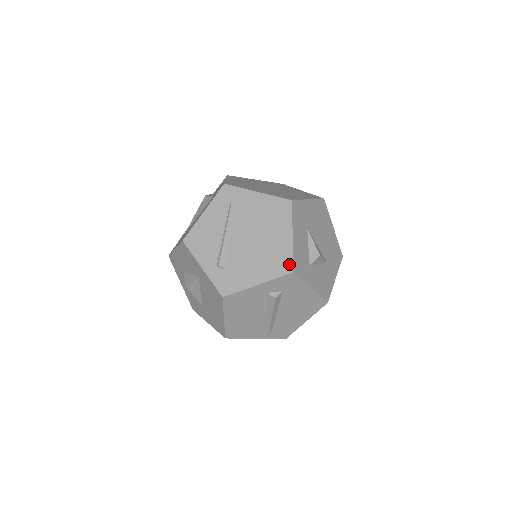
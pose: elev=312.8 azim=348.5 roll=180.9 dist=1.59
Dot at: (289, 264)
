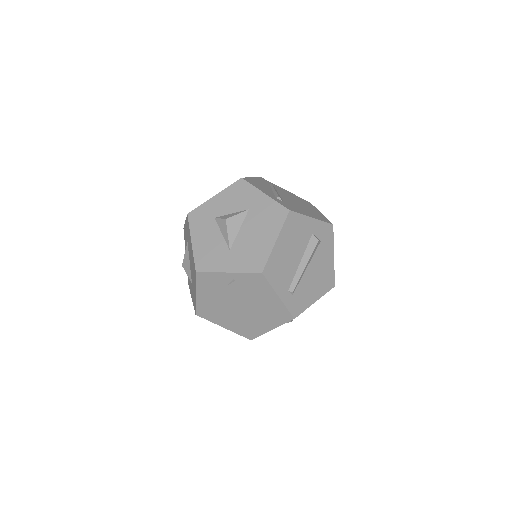
Dot at: (328, 221)
